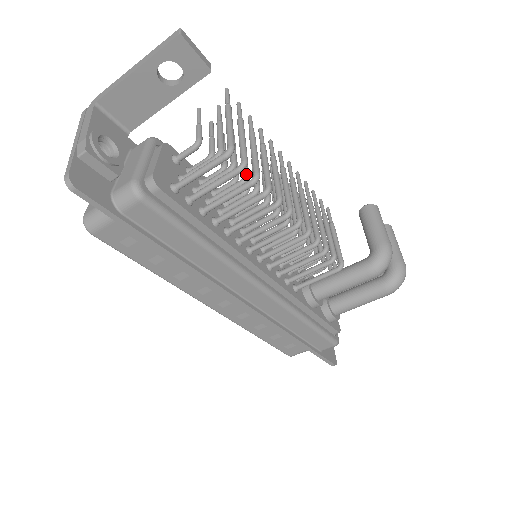
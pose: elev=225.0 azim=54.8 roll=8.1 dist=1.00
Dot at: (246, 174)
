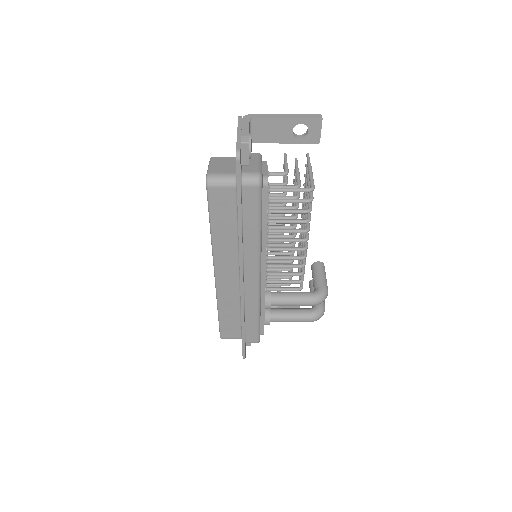
Dot at: occluded
